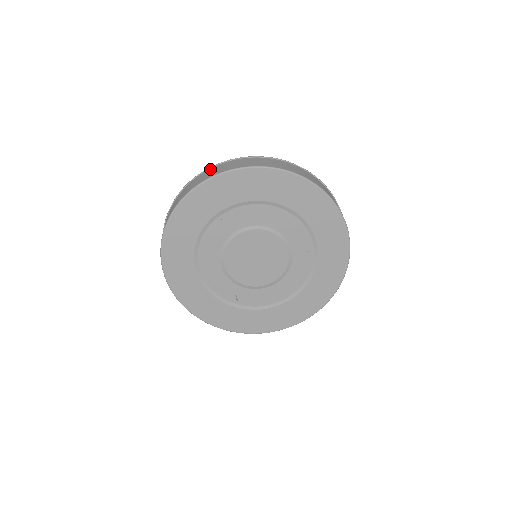
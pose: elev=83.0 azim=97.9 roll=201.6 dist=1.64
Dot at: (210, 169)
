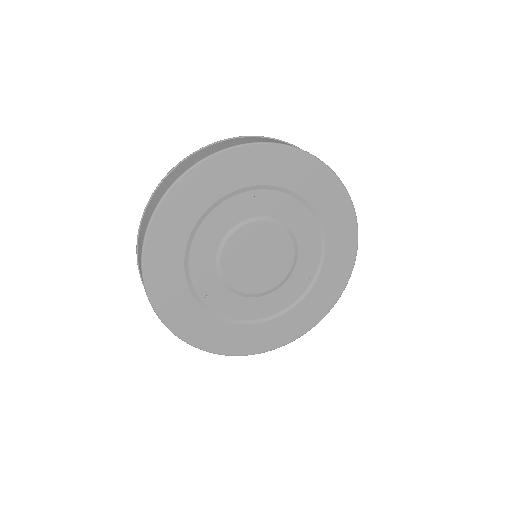
Dot at: (267, 138)
